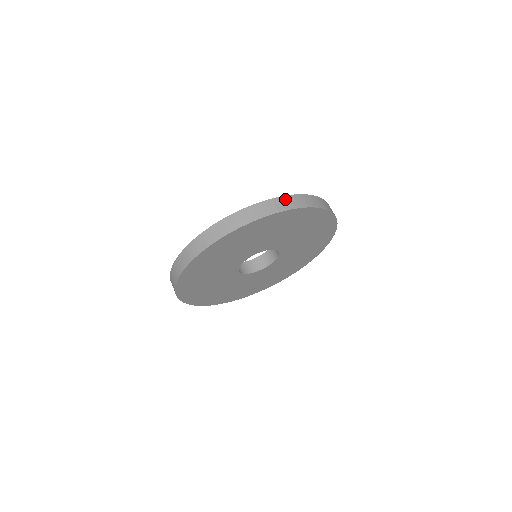
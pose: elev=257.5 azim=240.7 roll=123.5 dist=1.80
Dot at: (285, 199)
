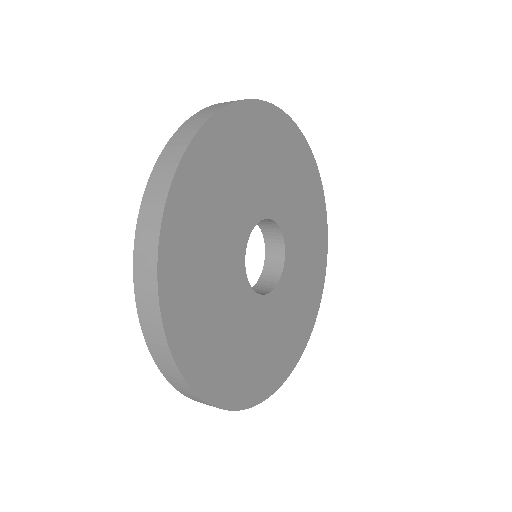
Dot at: occluded
